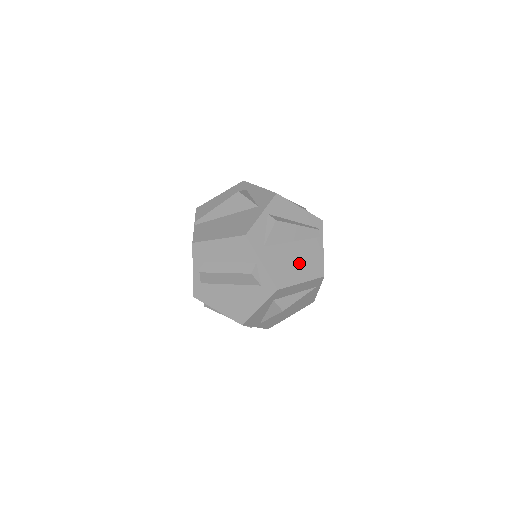
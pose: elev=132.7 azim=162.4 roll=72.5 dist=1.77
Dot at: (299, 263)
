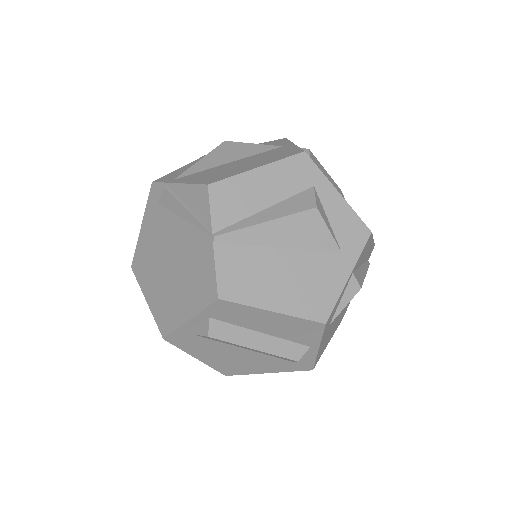
Dot at: (338, 319)
